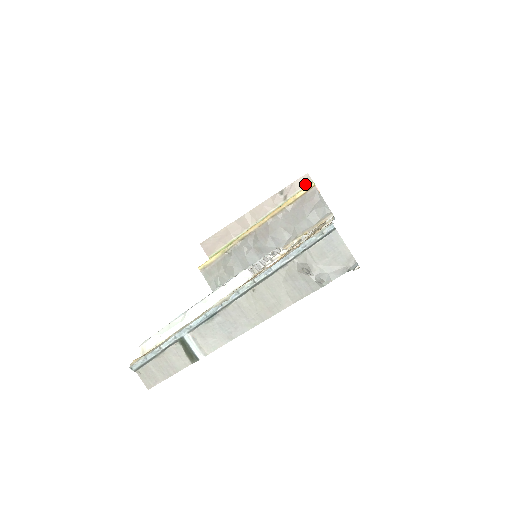
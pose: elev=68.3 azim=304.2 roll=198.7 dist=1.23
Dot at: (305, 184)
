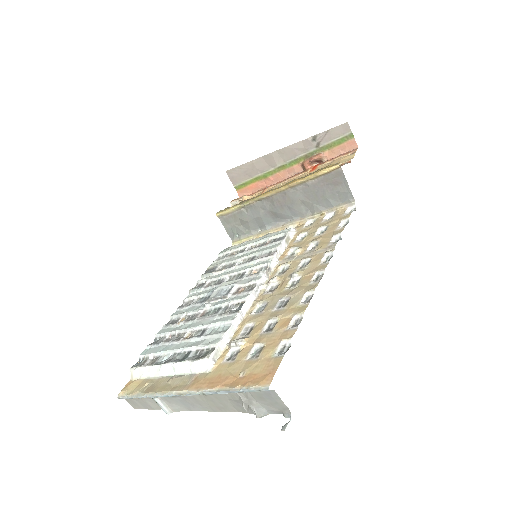
Dot at: (342, 134)
